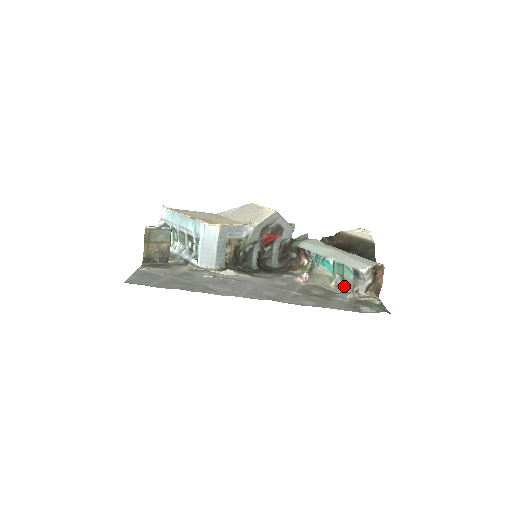
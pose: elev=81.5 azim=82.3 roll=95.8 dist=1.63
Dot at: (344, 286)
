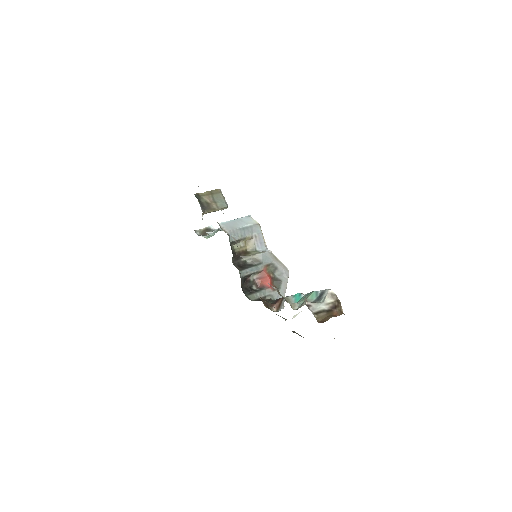
Dot at: occluded
